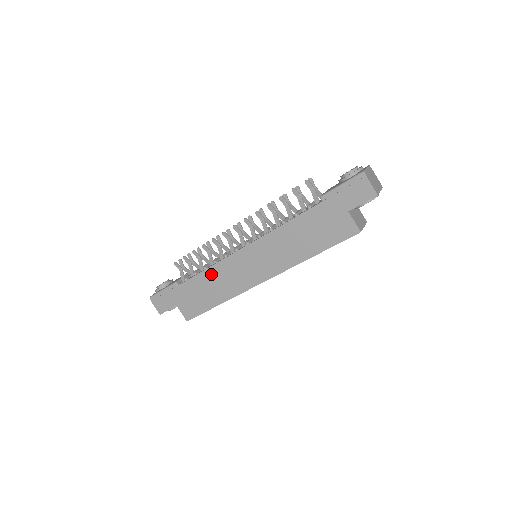
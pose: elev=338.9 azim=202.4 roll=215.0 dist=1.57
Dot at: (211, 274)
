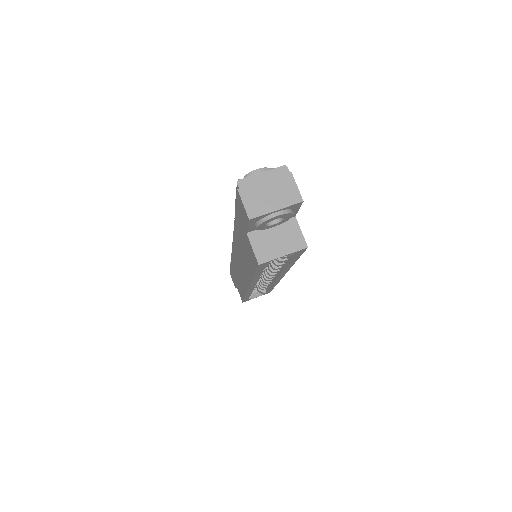
Dot at: occluded
